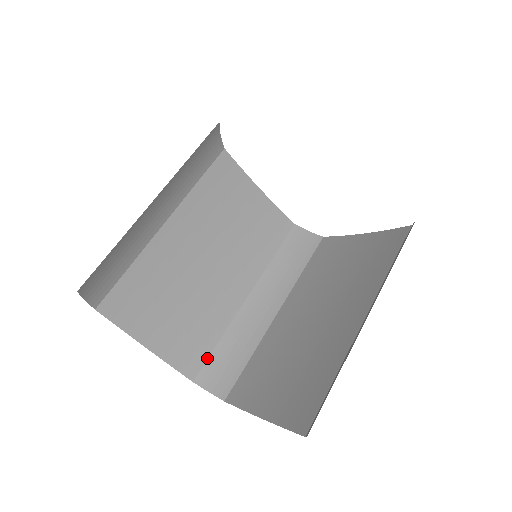
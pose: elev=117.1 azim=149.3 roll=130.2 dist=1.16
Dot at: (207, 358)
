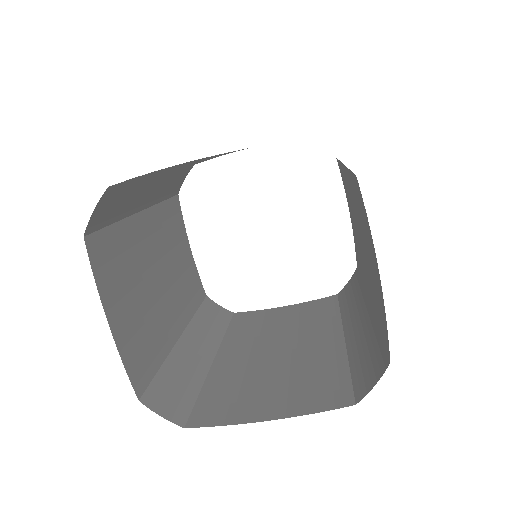
Dot at: (151, 379)
